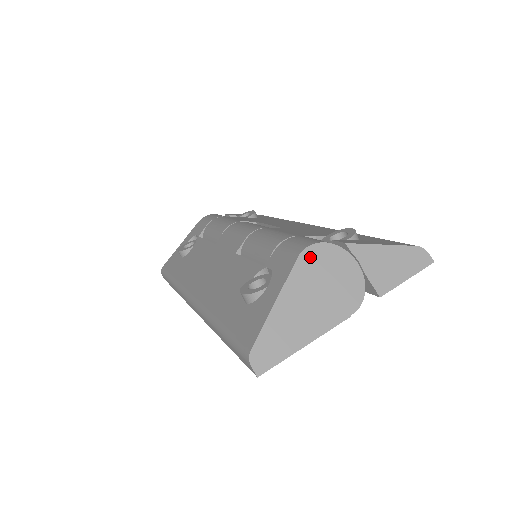
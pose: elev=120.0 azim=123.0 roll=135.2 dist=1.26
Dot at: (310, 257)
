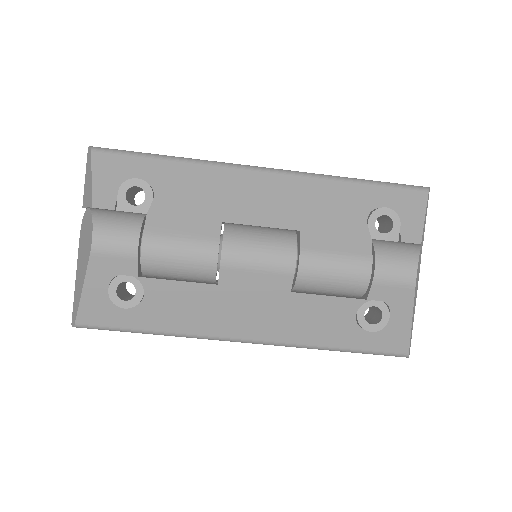
Dot at: occluded
